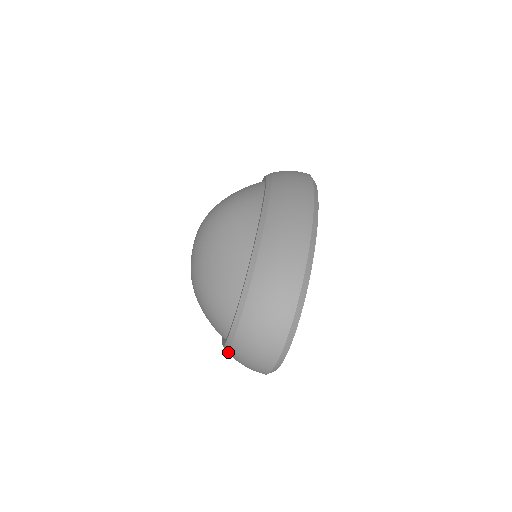
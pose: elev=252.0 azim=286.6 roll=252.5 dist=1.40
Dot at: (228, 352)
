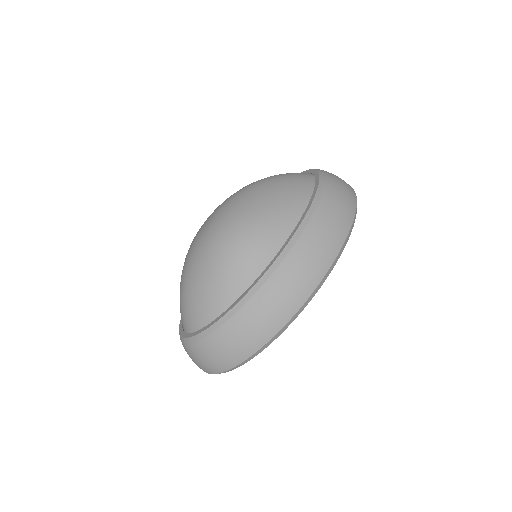
Dot at: occluded
